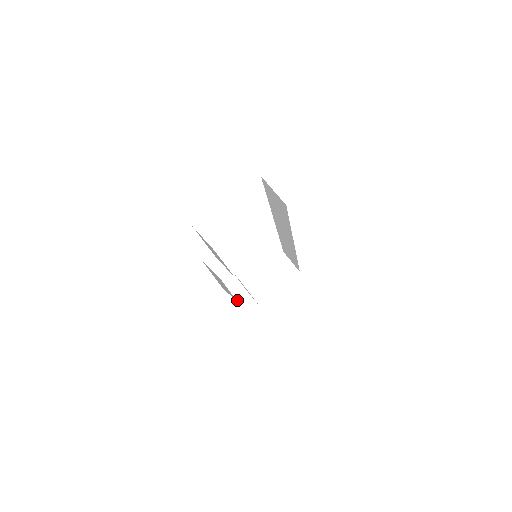
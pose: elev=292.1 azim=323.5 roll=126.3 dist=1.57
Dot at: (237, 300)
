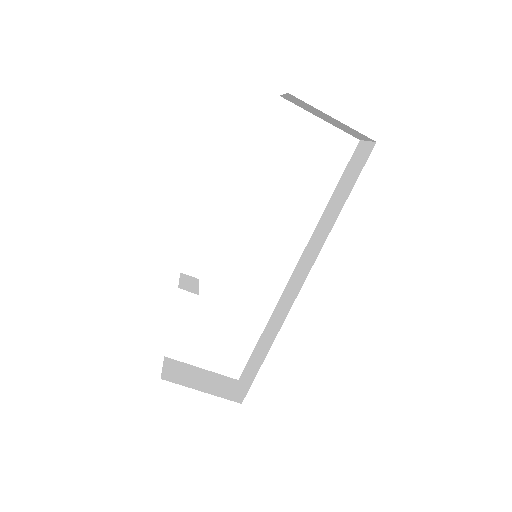
Dot at: (179, 287)
